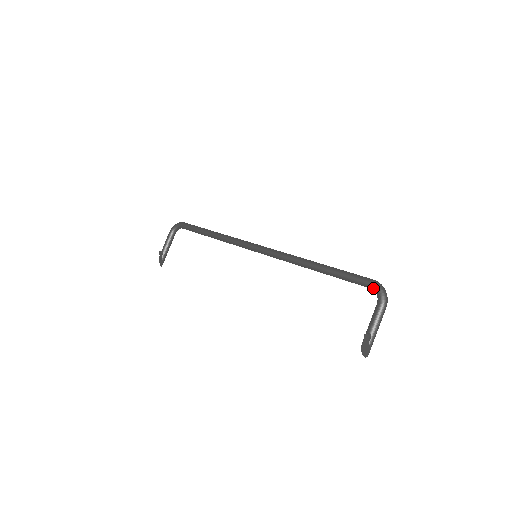
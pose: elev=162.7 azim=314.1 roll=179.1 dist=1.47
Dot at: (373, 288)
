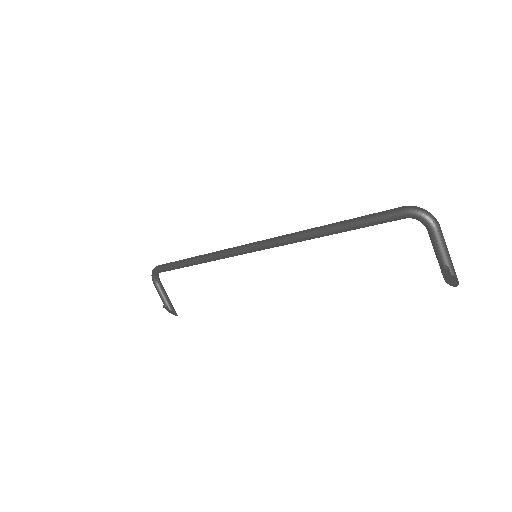
Dot at: occluded
